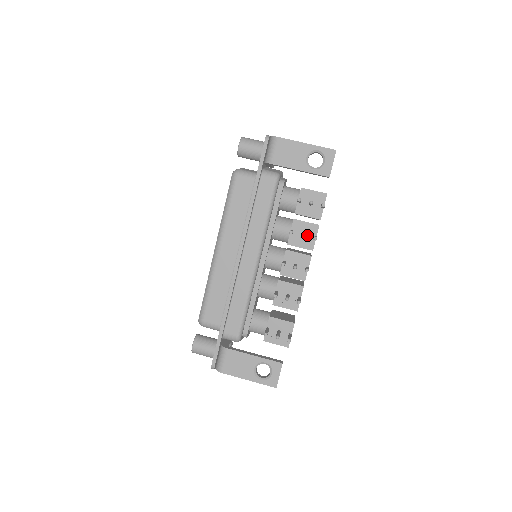
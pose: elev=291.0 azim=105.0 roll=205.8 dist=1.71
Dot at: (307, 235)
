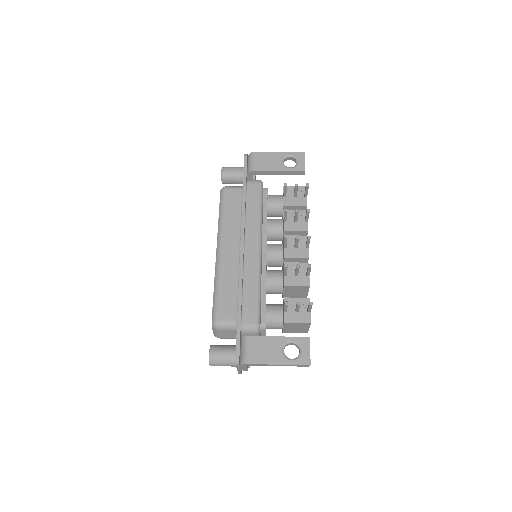
Dot at: (299, 220)
